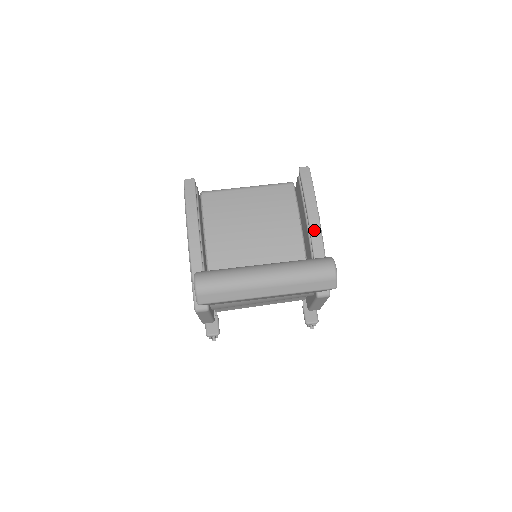
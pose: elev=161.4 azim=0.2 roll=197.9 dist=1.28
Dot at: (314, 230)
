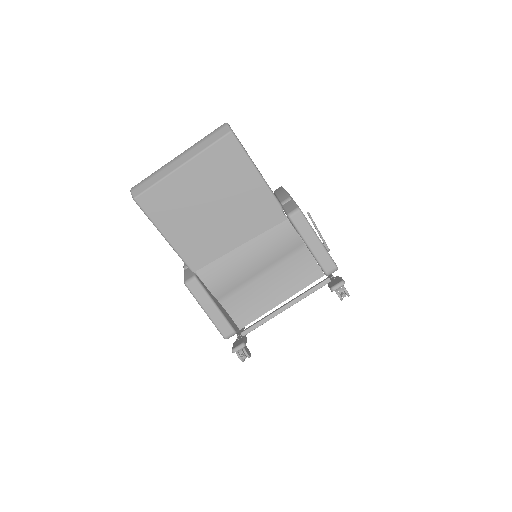
Dot at: (278, 193)
